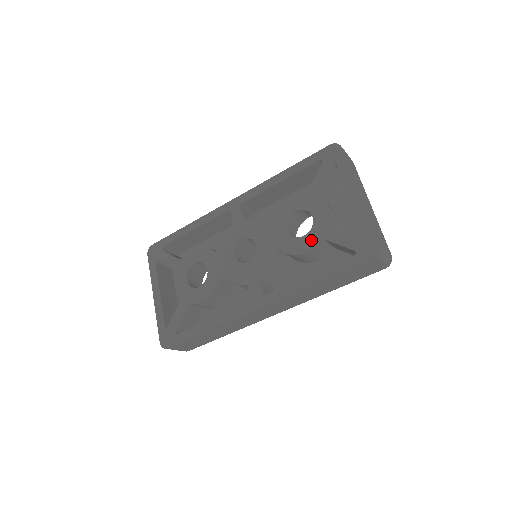
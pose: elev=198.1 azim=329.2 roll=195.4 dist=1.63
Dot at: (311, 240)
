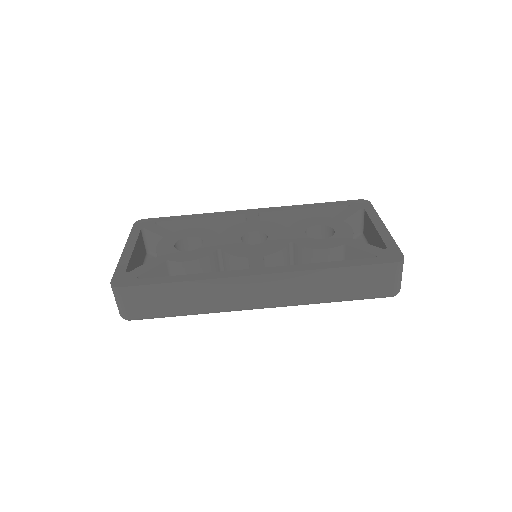
Dot at: (330, 242)
